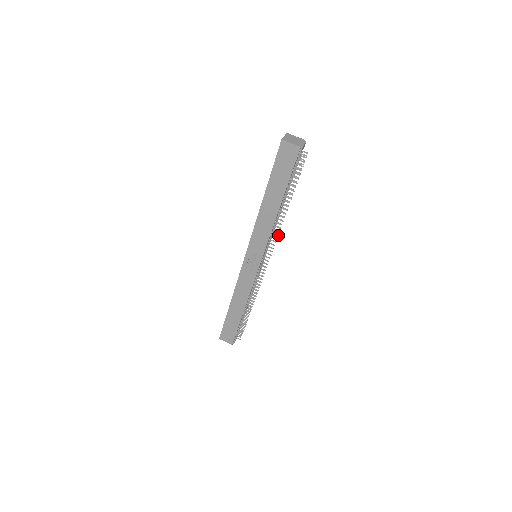
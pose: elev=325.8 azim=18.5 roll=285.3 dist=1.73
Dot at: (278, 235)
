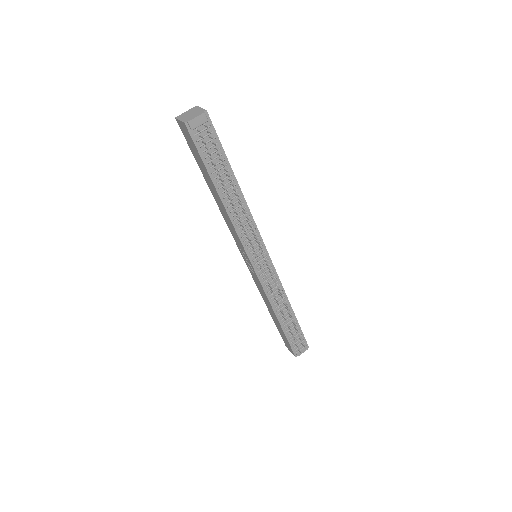
Dot at: (254, 231)
